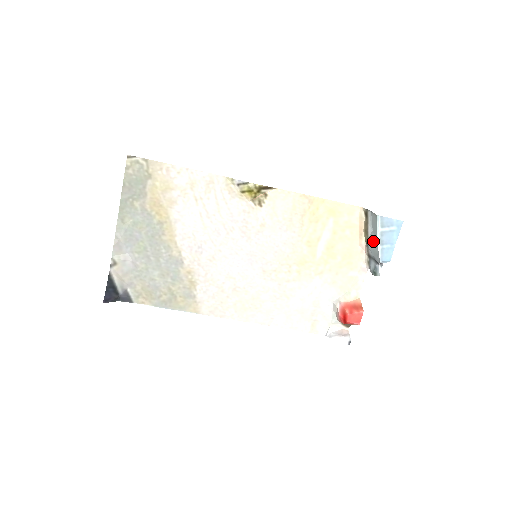
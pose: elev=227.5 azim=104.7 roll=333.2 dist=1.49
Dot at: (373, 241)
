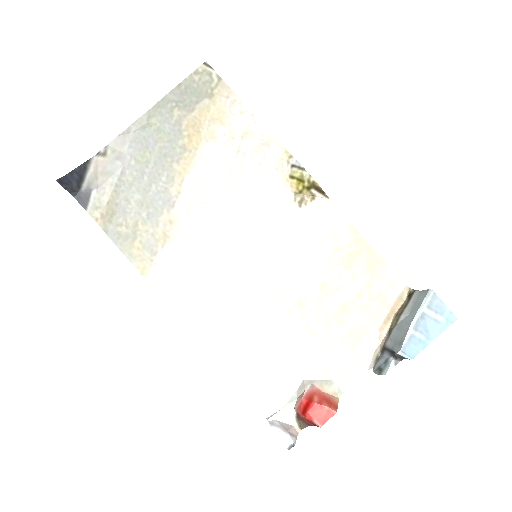
Dot at: (404, 324)
